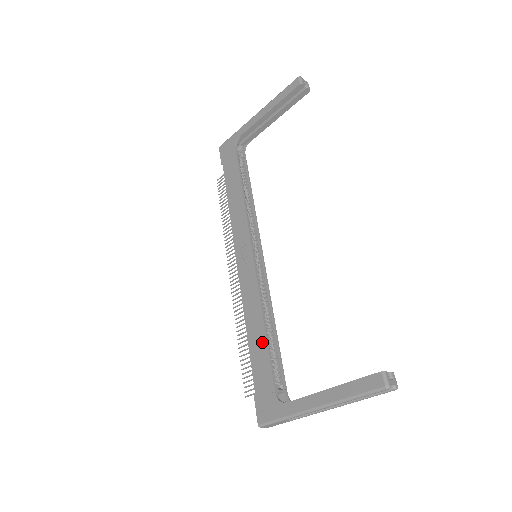
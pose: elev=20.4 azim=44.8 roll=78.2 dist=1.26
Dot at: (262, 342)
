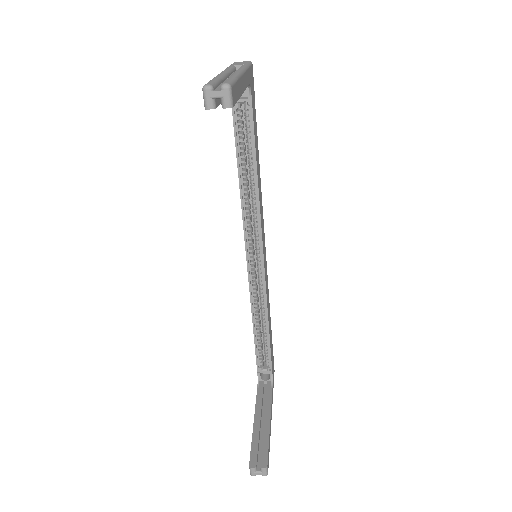
Dot at: occluded
